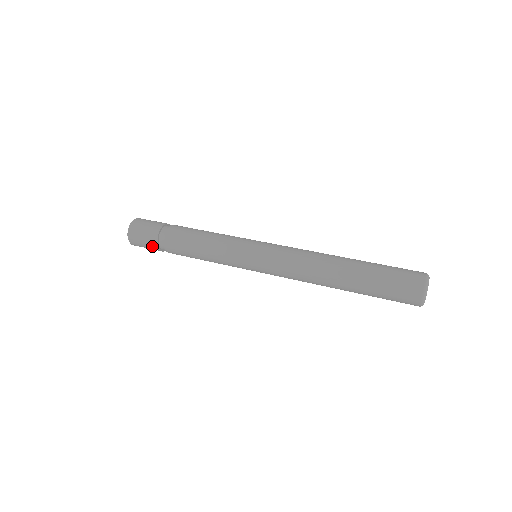
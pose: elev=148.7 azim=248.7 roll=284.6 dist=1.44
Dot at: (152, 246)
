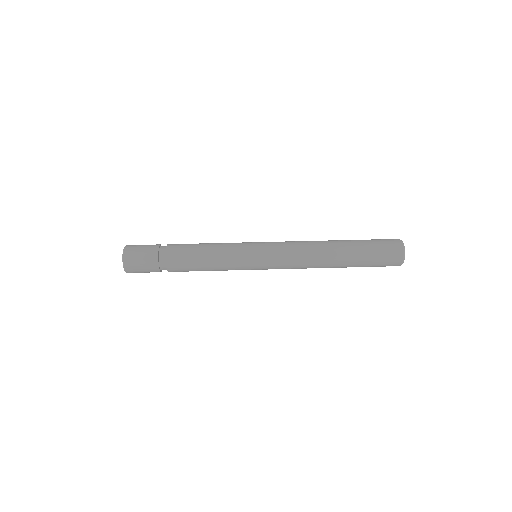
Dot at: (151, 262)
